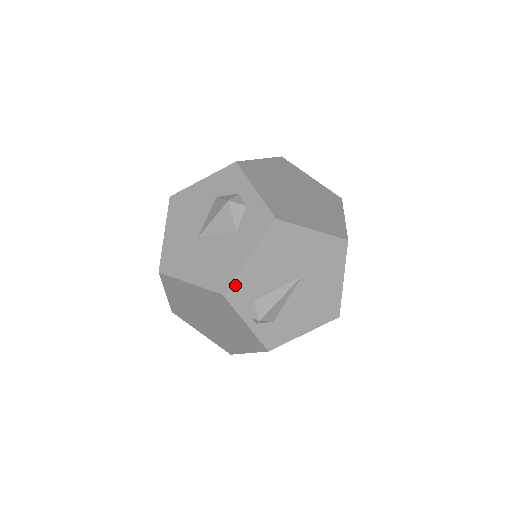
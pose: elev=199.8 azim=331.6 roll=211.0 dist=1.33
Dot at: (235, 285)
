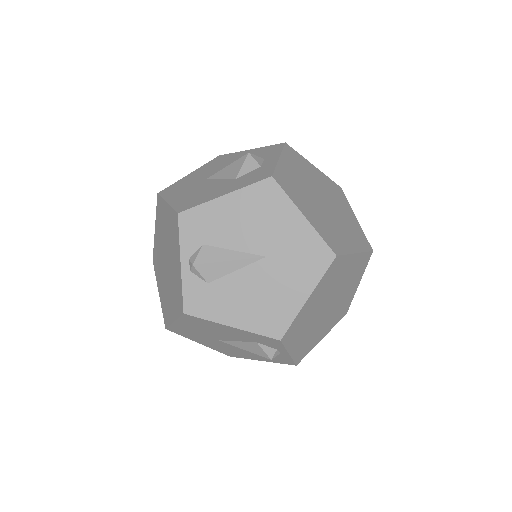
Dot at: (195, 213)
